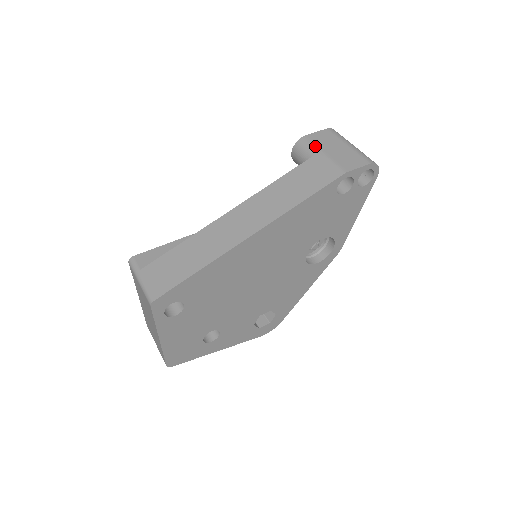
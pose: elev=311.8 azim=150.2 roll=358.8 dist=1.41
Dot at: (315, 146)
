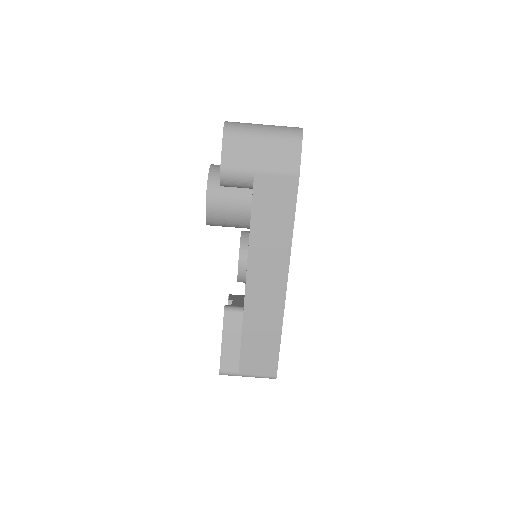
Dot at: (244, 170)
